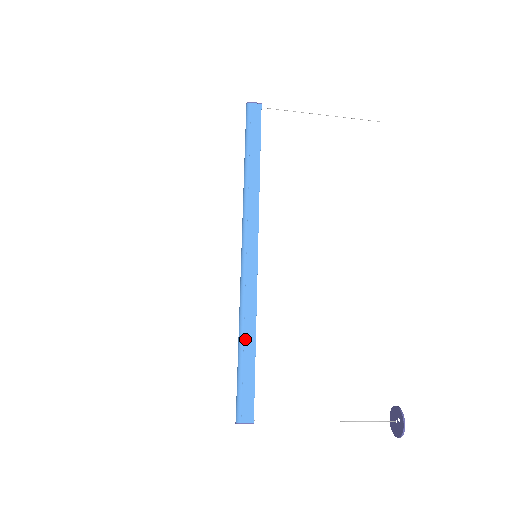
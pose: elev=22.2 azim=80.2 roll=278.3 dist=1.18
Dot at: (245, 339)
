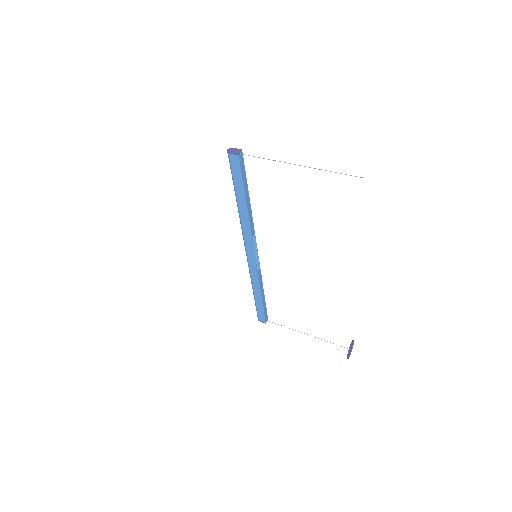
Dot at: (255, 293)
